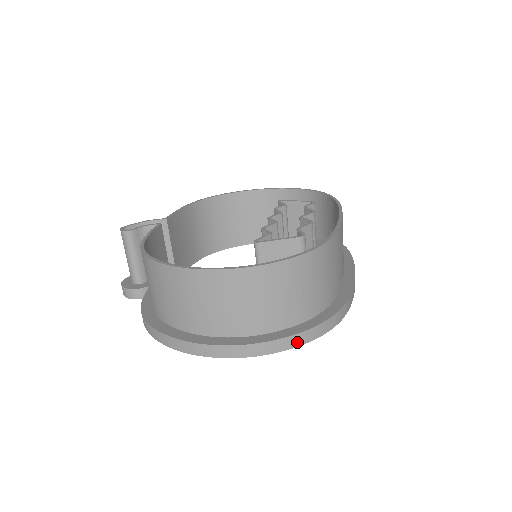
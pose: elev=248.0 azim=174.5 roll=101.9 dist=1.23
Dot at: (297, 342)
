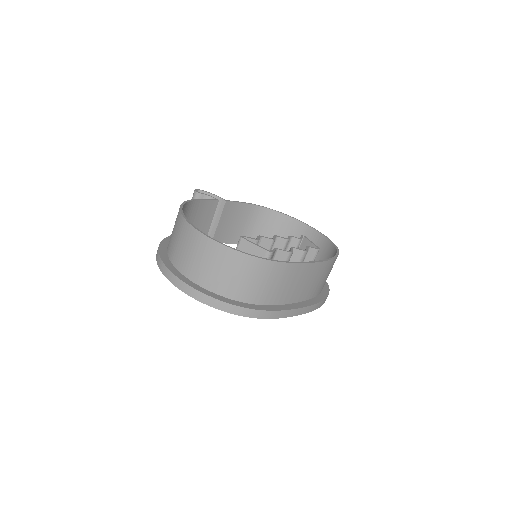
Dot at: (214, 304)
